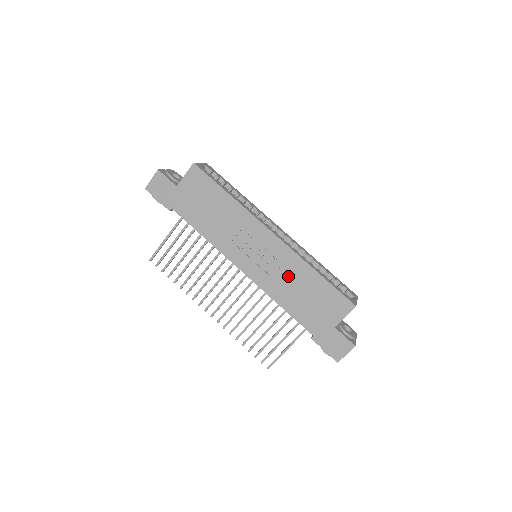
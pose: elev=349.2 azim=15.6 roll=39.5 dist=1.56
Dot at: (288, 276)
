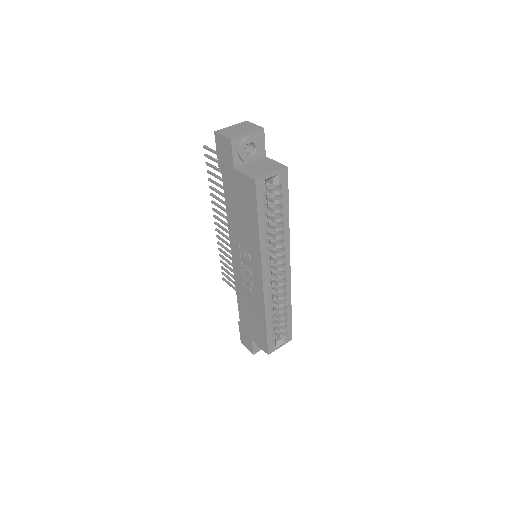
Dot at: (251, 299)
